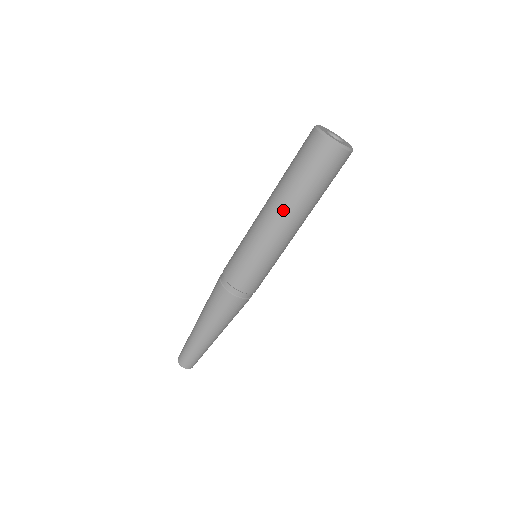
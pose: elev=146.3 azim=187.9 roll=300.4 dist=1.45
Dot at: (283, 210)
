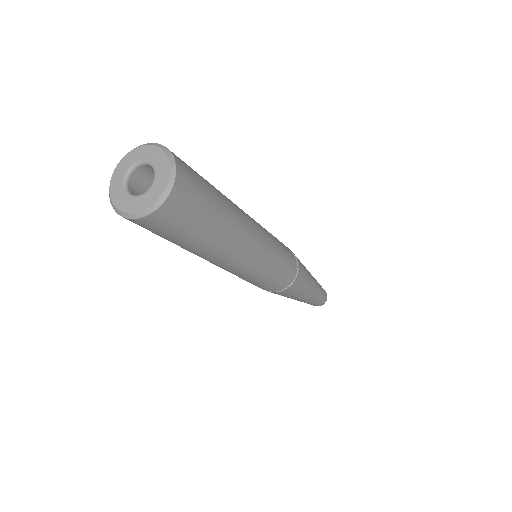
Dot at: (214, 260)
